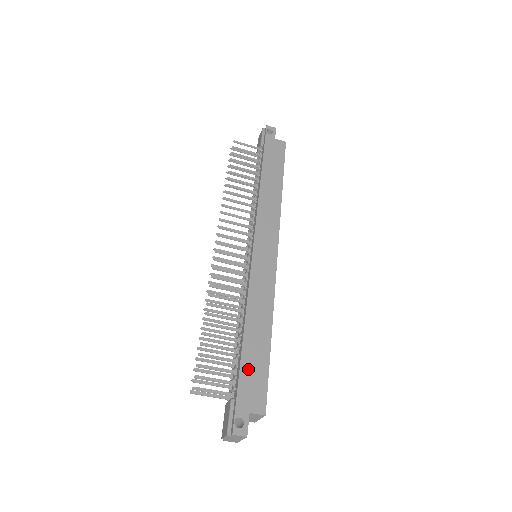
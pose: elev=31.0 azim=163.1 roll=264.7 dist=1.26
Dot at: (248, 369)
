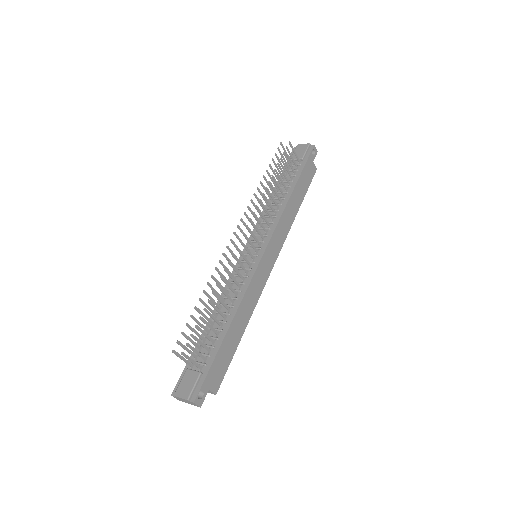
Dot at: (222, 355)
